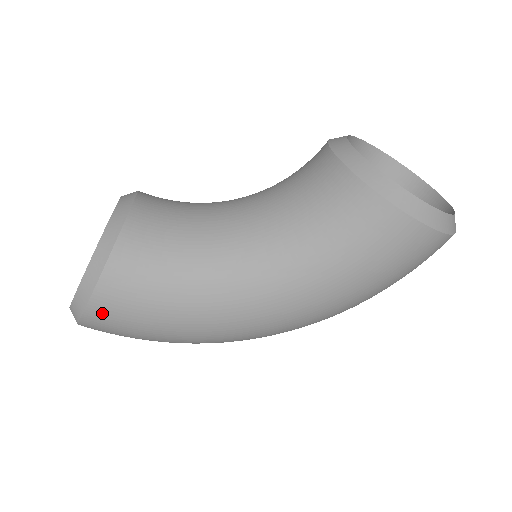
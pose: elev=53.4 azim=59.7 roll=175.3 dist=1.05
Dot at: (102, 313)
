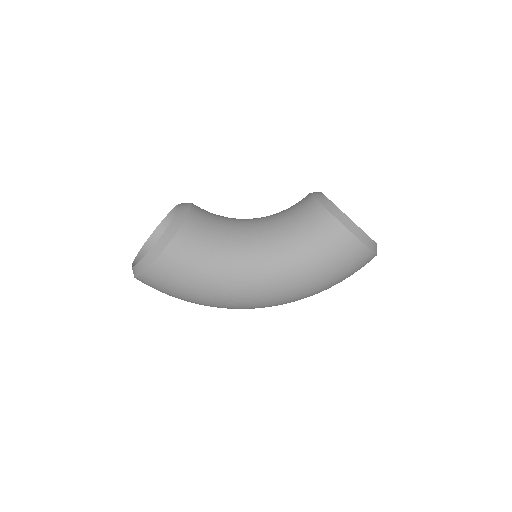
Dot at: (163, 266)
